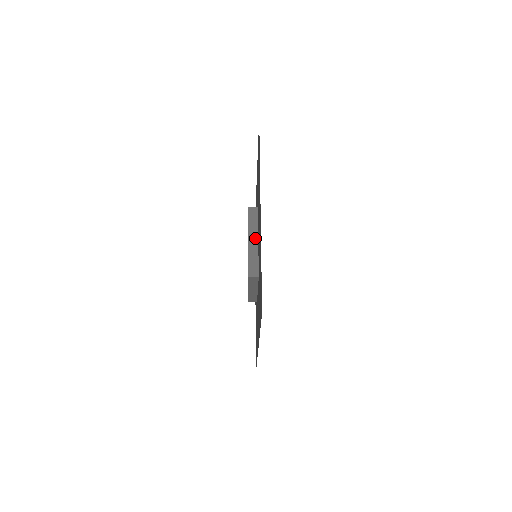
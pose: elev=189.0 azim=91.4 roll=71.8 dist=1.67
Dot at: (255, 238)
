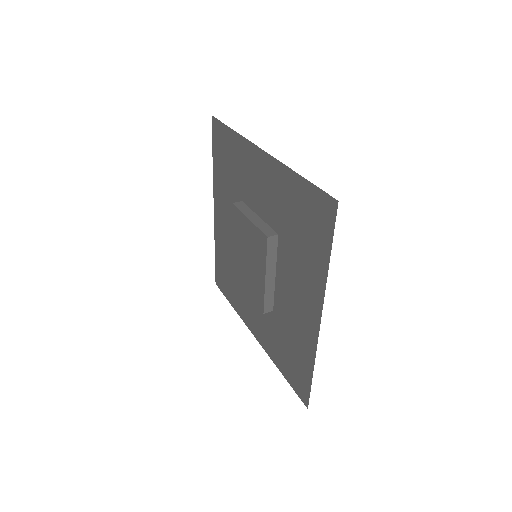
Dot at: (273, 273)
